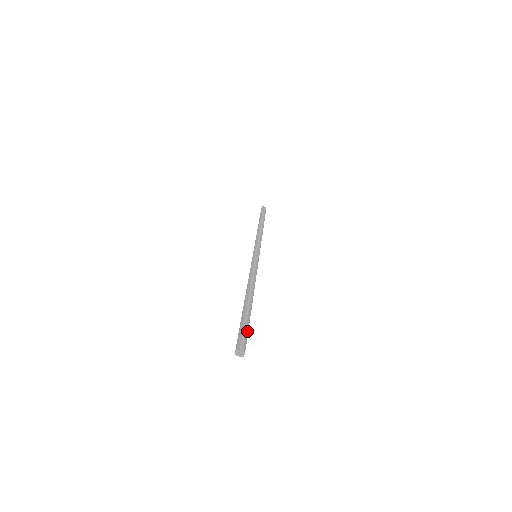
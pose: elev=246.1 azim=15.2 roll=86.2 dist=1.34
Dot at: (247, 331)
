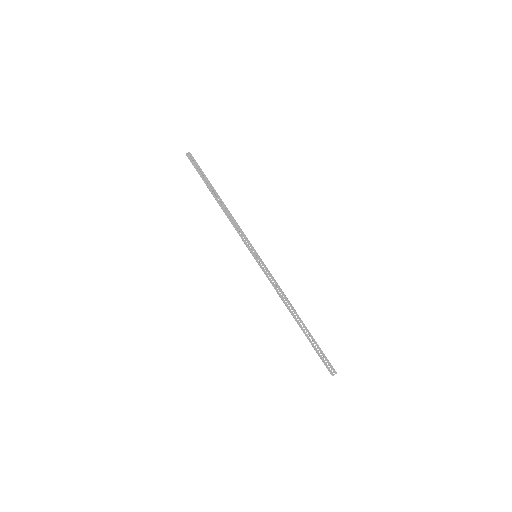
Dot at: (324, 355)
